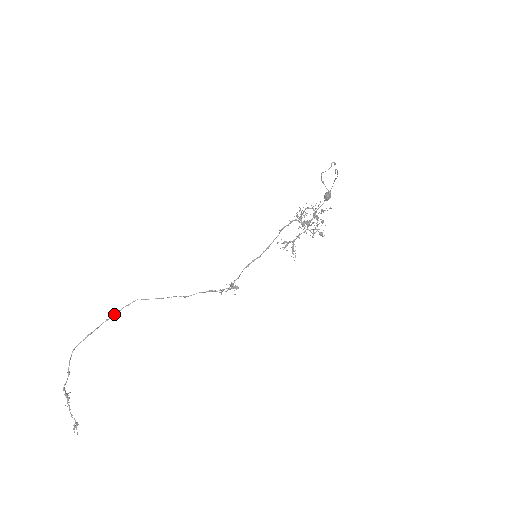
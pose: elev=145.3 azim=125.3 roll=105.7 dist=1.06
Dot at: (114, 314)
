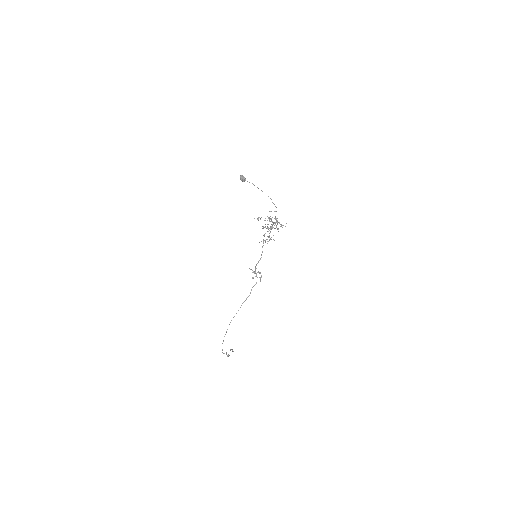
Dot at: occluded
